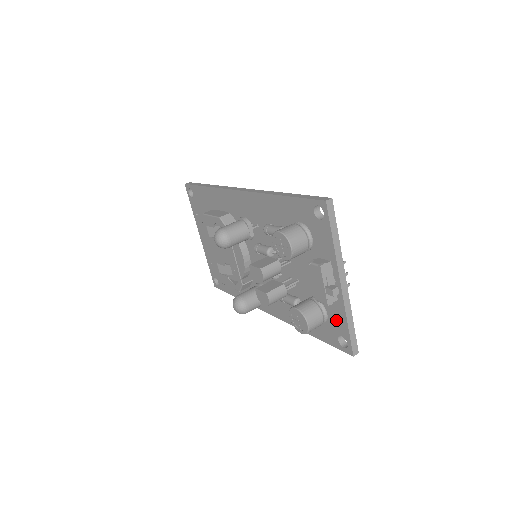
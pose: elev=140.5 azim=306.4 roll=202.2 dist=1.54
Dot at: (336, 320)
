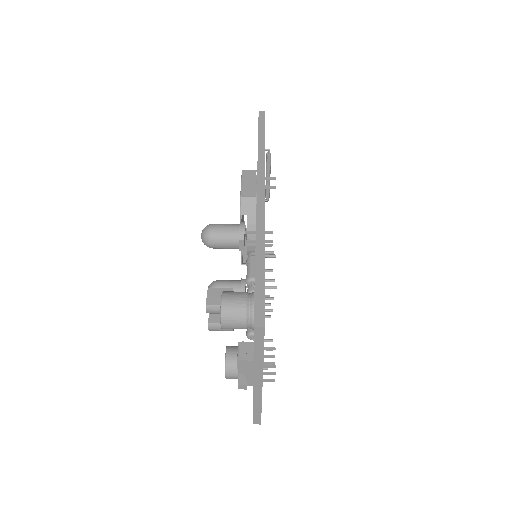
Dot at: occluded
